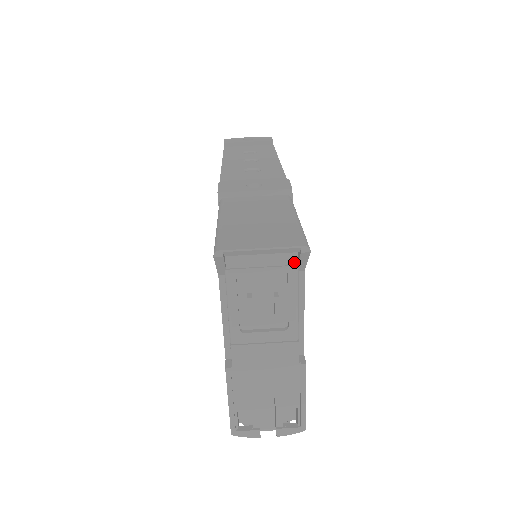
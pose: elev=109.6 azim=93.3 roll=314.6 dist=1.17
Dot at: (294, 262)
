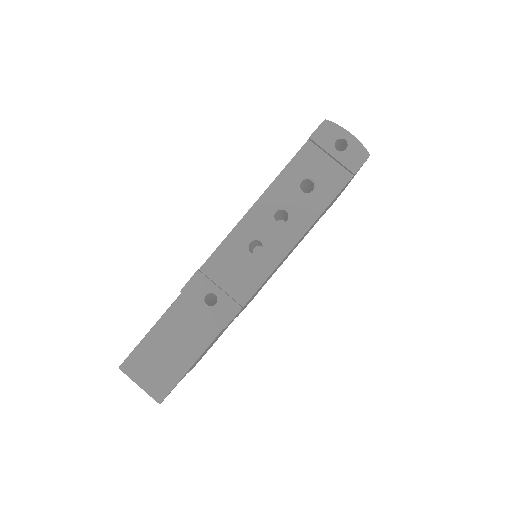
Dot at: occluded
